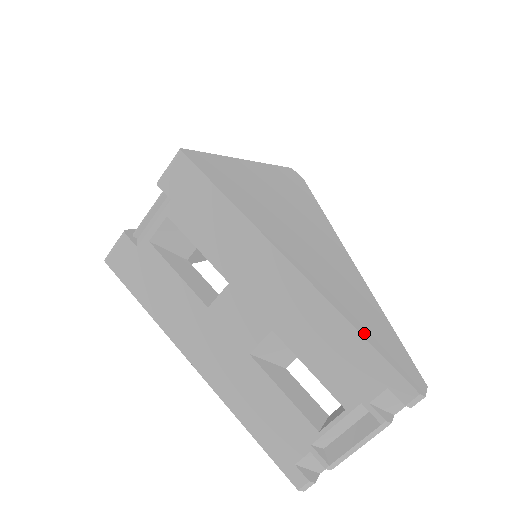
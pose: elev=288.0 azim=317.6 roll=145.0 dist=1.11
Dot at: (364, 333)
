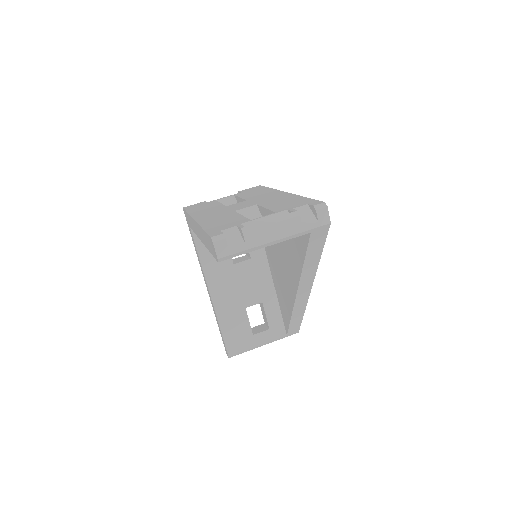
Dot at: occluded
